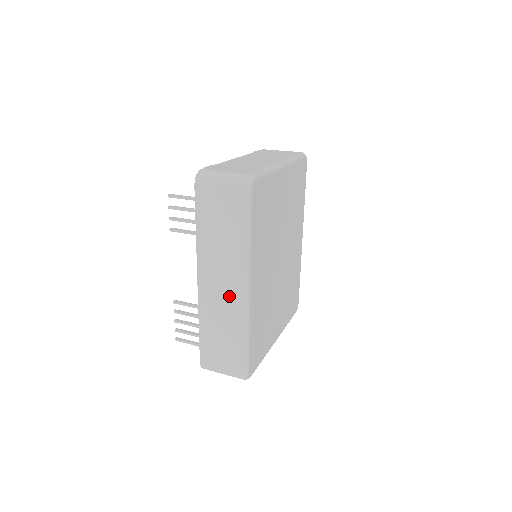
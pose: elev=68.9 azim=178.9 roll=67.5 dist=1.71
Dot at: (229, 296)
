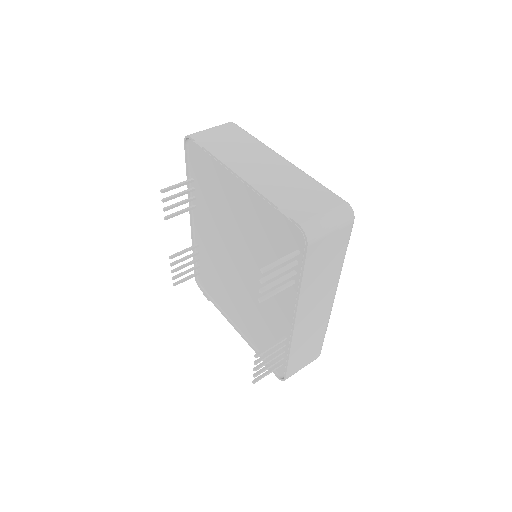
Dot at: (321, 313)
